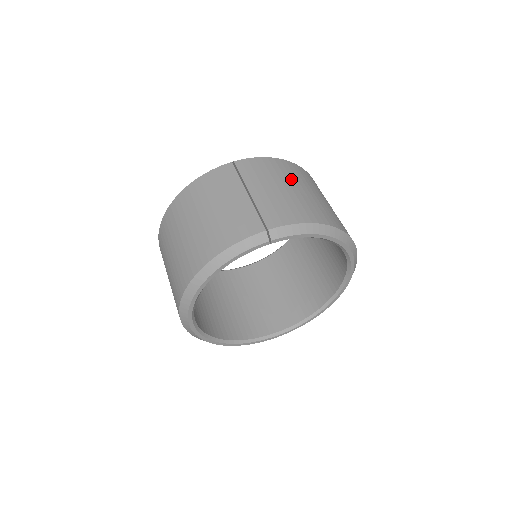
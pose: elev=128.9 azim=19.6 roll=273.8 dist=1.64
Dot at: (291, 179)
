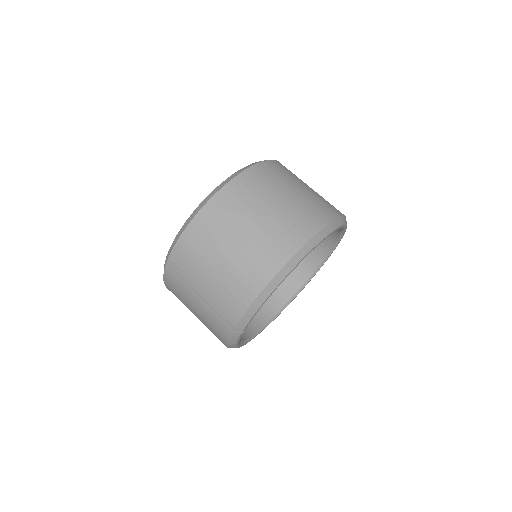
Dot at: (208, 254)
